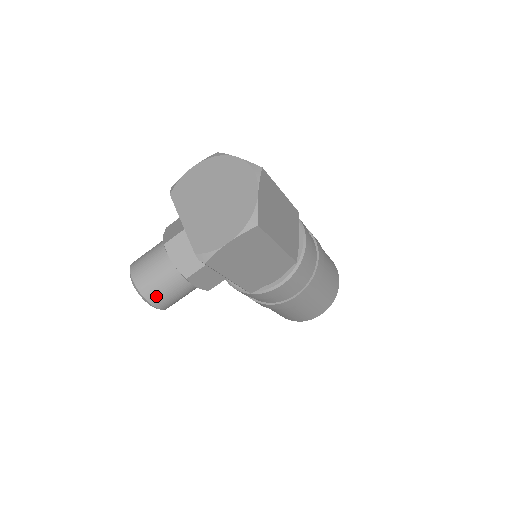
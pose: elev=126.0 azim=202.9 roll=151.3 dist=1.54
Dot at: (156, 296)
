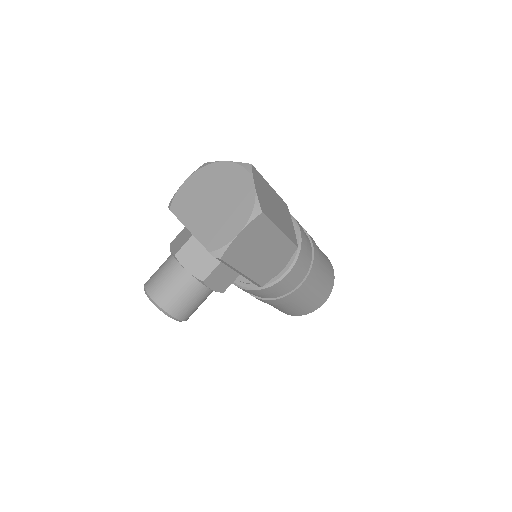
Dot at: (176, 307)
